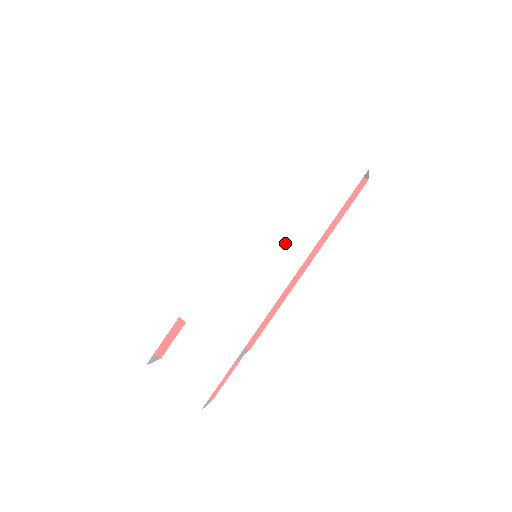
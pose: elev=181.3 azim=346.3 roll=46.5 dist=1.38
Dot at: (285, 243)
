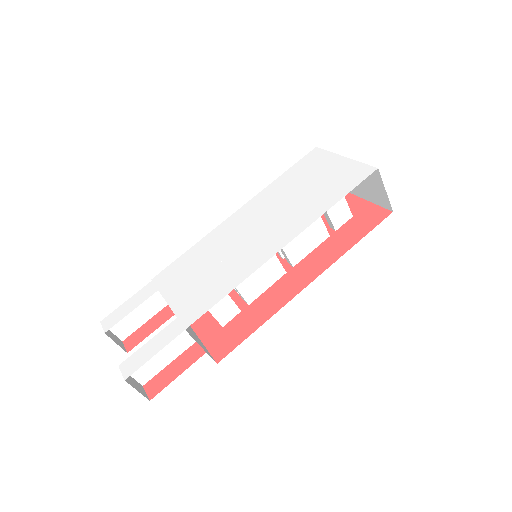
Dot at: (280, 227)
